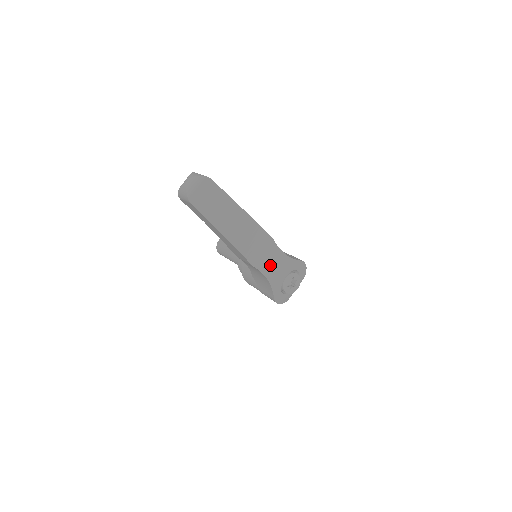
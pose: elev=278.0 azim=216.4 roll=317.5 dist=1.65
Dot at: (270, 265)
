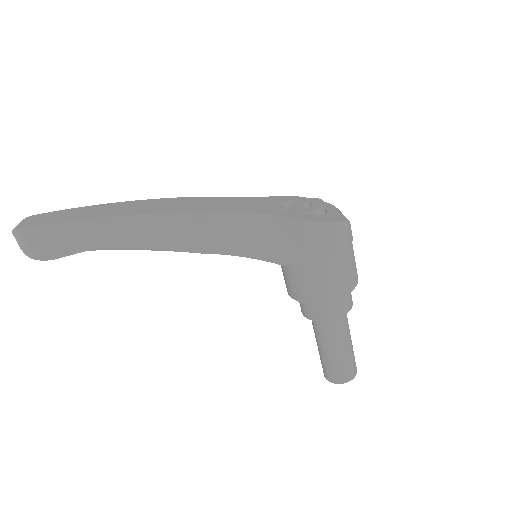
Dot at: (223, 206)
